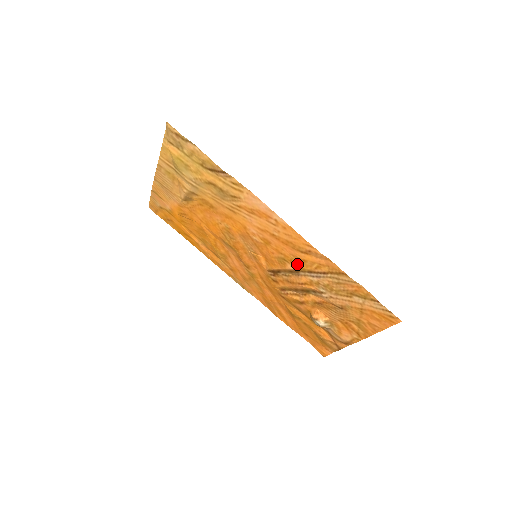
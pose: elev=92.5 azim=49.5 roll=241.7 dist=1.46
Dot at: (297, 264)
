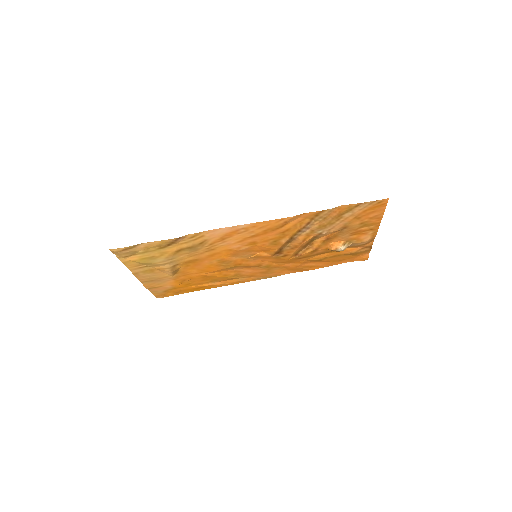
Dot at: (286, 236)
